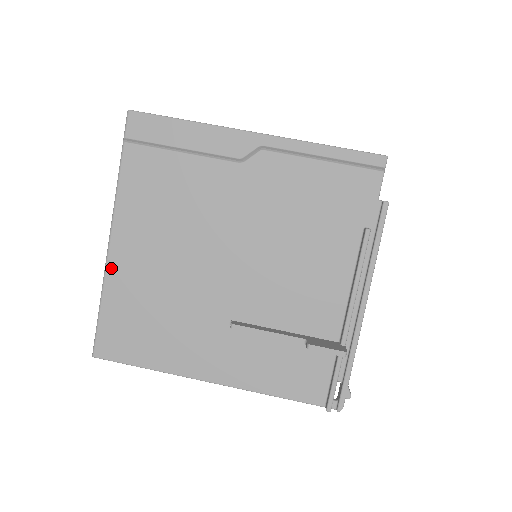
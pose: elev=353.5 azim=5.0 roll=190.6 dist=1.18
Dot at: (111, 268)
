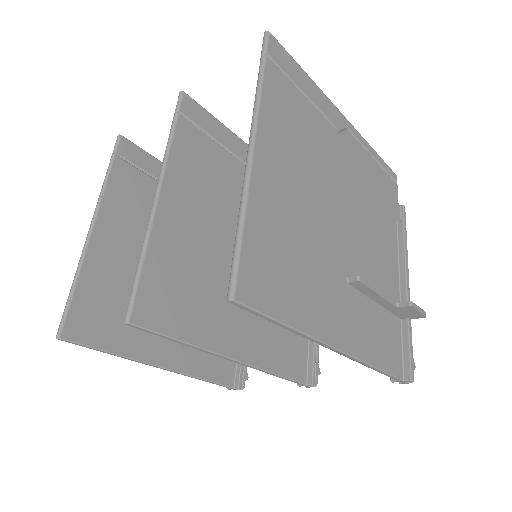
Dot at: (255, 179)
